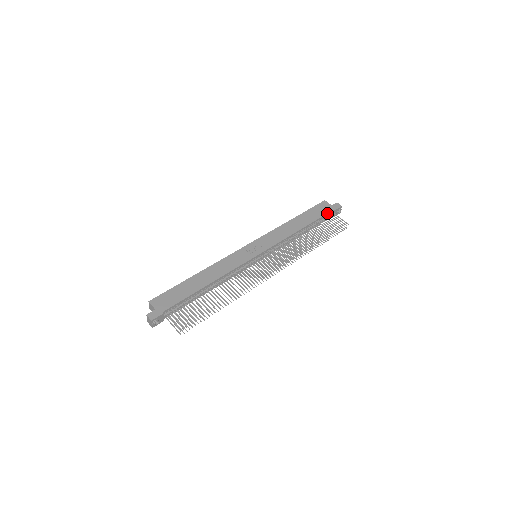
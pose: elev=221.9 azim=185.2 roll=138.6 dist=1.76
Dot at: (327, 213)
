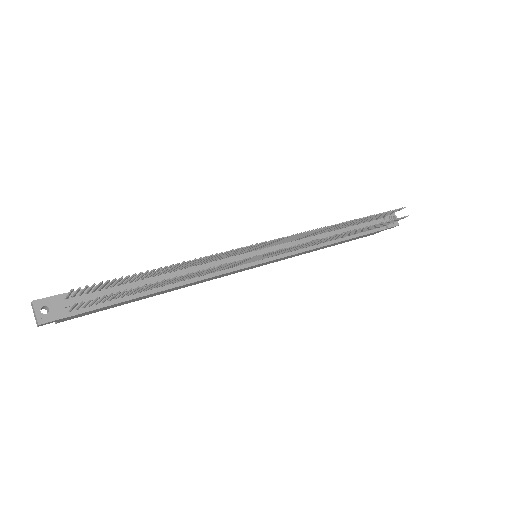
Dot at: occluded
